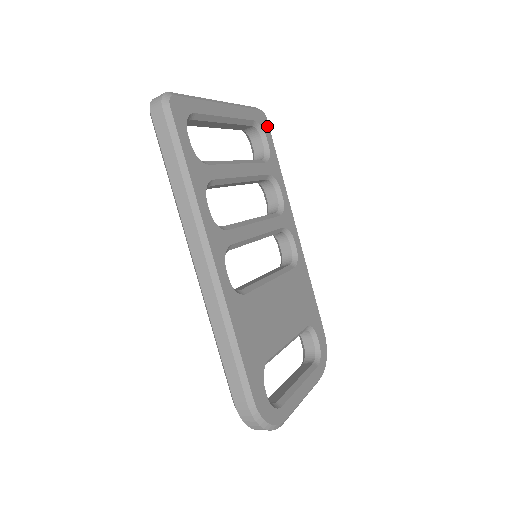
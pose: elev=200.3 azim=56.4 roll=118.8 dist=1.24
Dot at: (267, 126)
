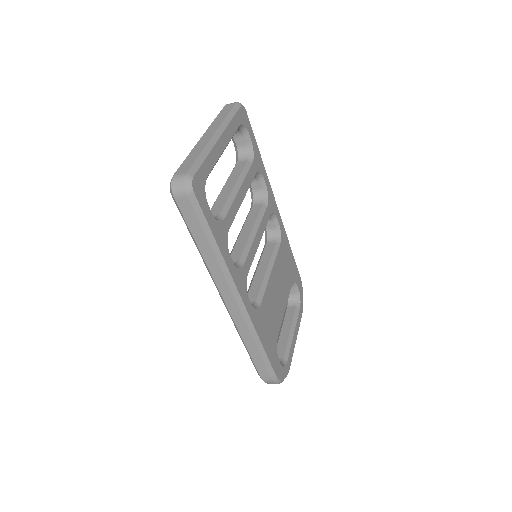
Dot at: (247, 119)
